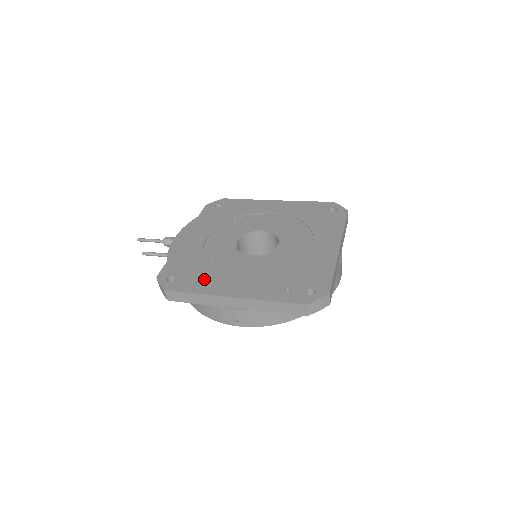
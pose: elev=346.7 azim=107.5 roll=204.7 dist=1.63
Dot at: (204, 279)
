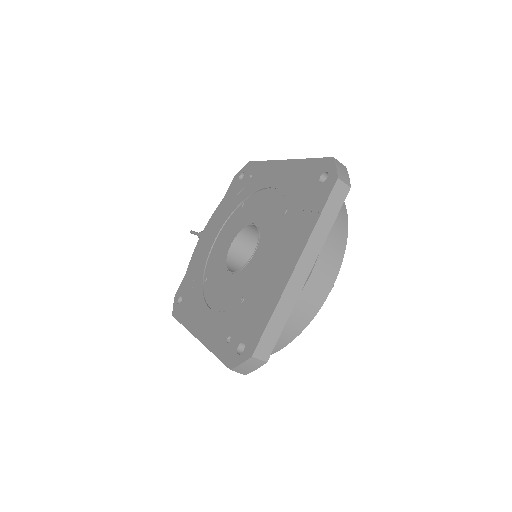
Dot at: (193, 306)
